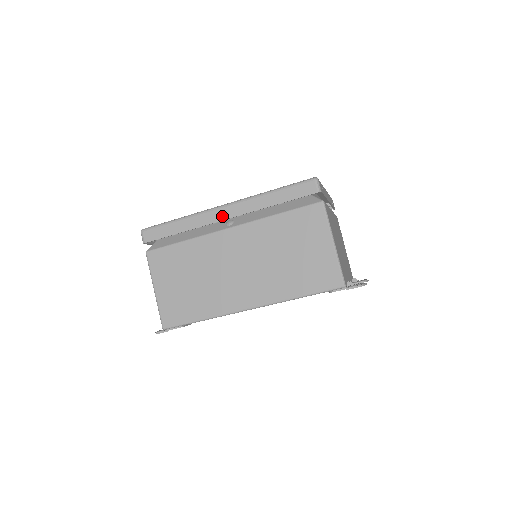
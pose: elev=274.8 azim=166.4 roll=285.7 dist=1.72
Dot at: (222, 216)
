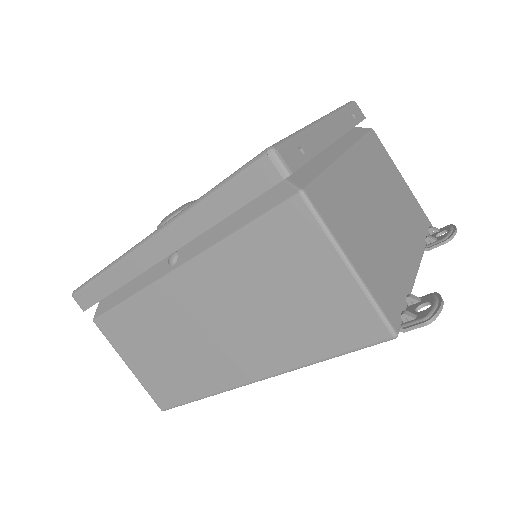
Dot at: (154, 256)
